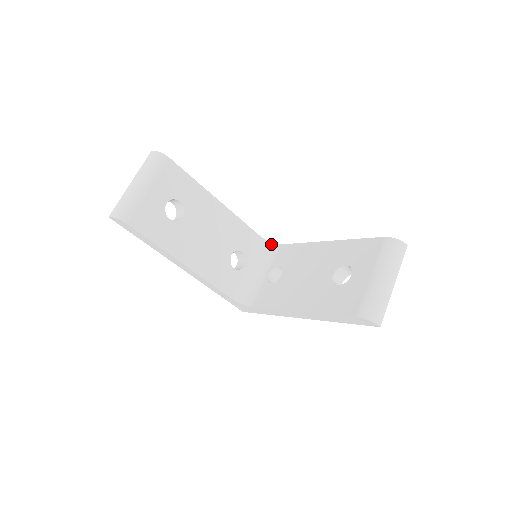
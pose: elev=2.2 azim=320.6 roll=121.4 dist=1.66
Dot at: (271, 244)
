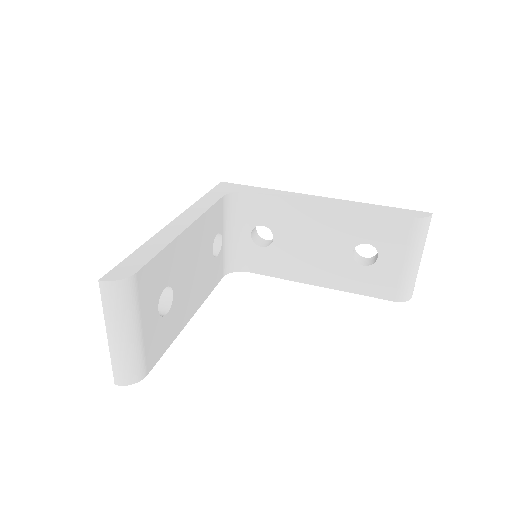
Dot at: (236, 195)
